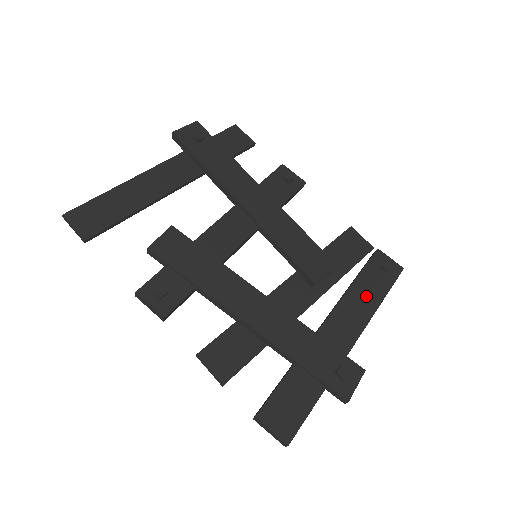
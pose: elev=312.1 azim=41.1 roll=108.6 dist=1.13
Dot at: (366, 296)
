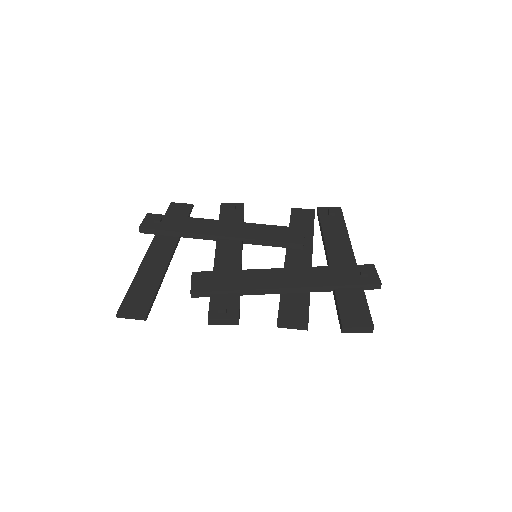
Dot at: (336, 233)
